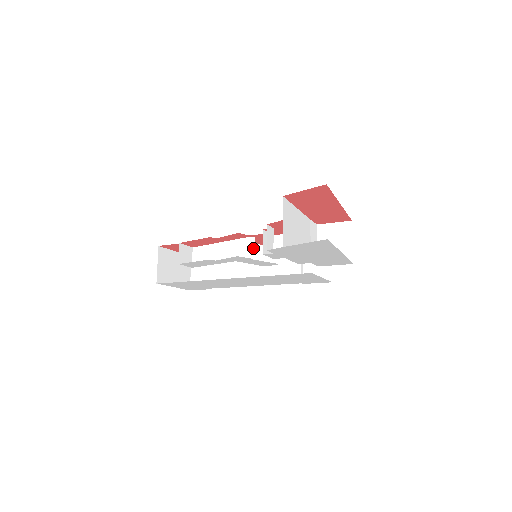
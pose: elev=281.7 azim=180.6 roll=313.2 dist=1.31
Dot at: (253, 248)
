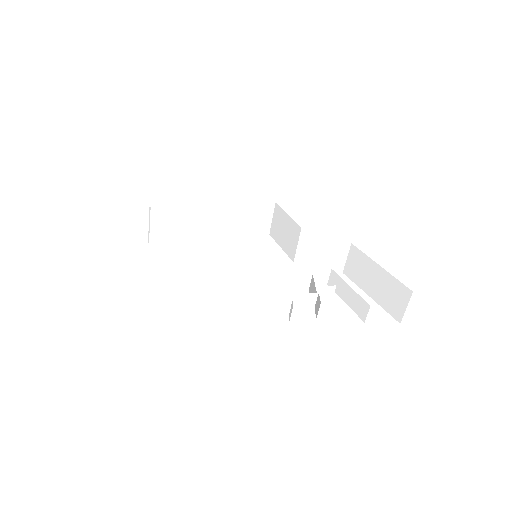
Dot at: (316, 301)
